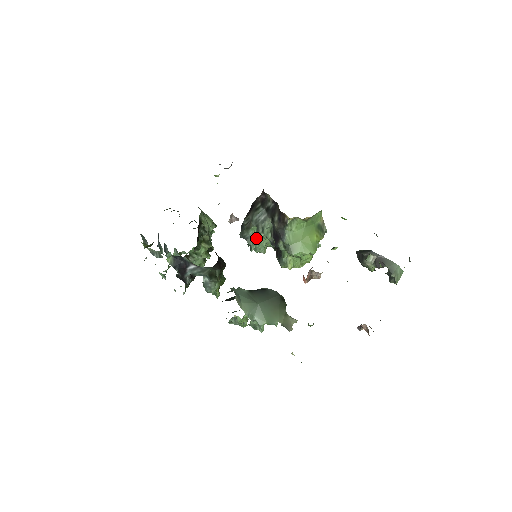
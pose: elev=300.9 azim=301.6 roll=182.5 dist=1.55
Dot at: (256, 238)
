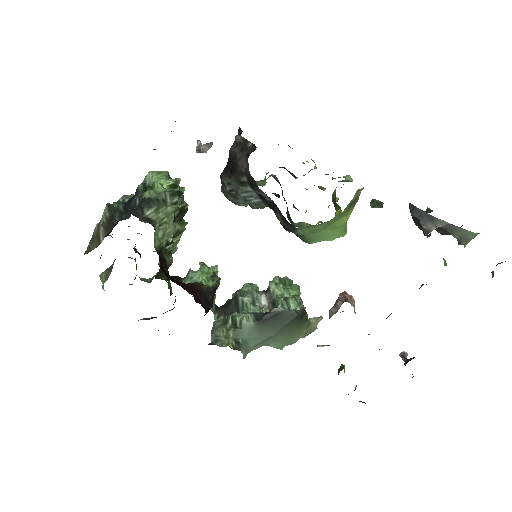
Dot at: occluded
